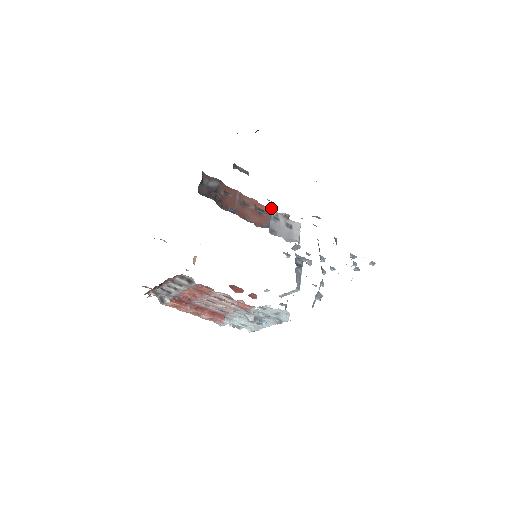
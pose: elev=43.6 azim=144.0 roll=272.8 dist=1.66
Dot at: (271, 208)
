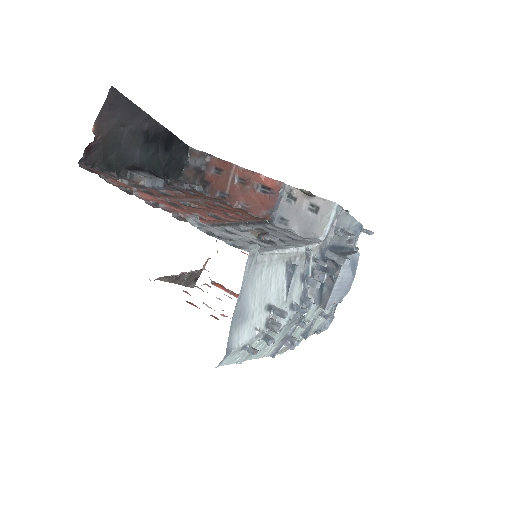
Dot at: (280, 183)
